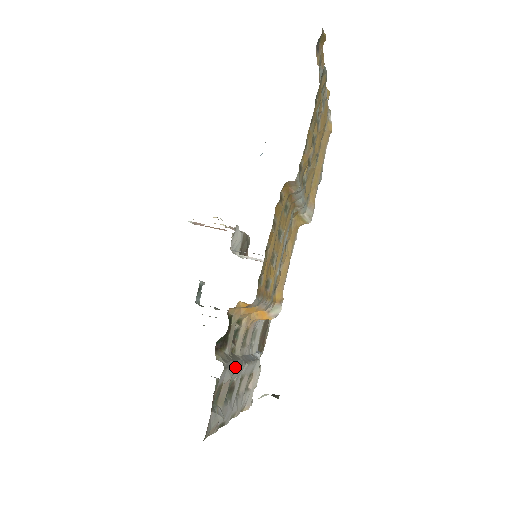
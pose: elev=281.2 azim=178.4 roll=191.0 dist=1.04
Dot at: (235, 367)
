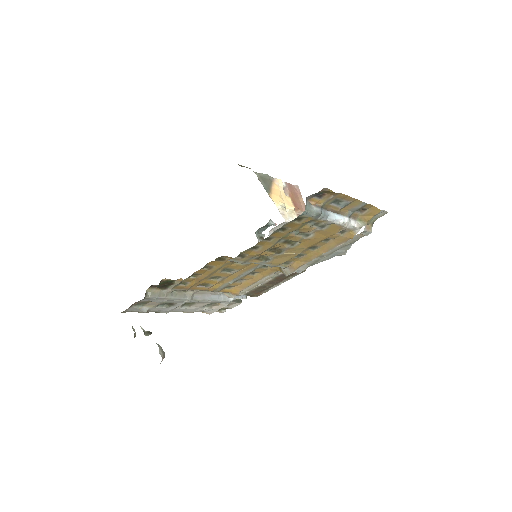
Dot at: (167, 300)
